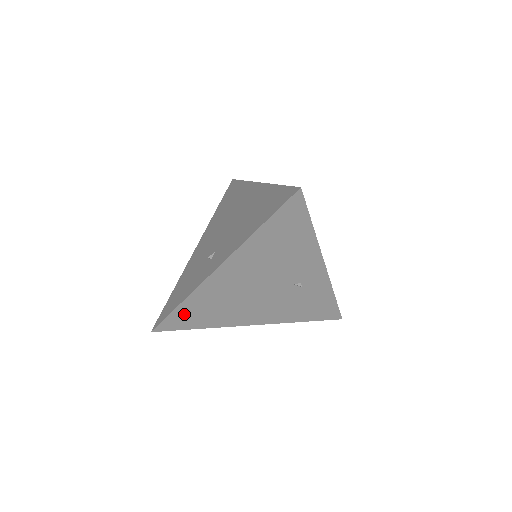
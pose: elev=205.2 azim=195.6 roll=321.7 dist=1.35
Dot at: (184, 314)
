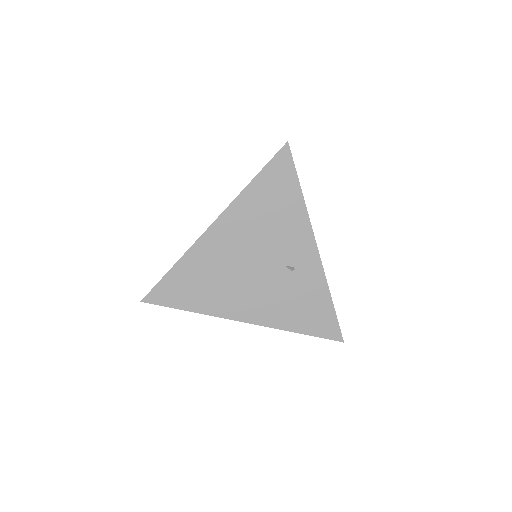
Dot at: (176, 283)
